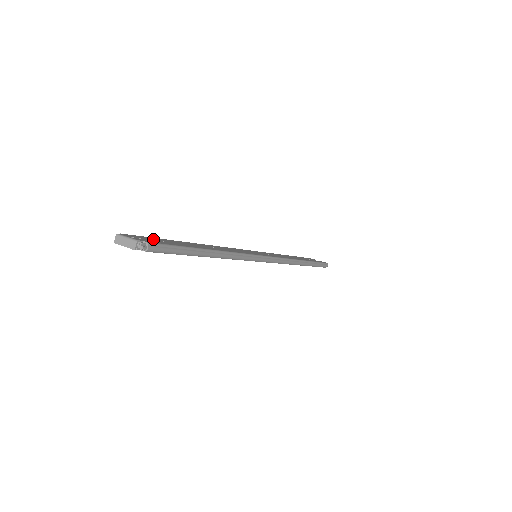
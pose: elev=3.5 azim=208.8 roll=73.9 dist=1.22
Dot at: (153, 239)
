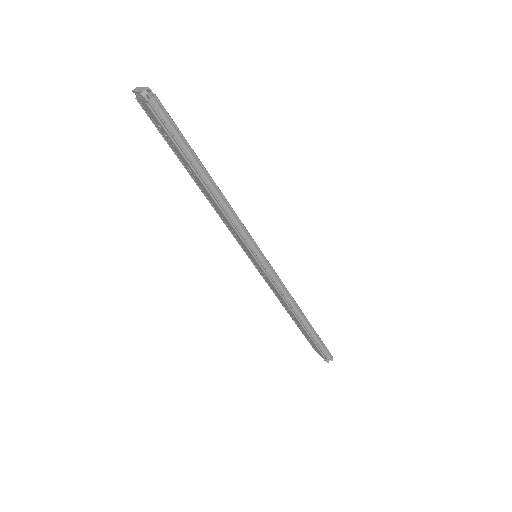
Dot at: occluded
